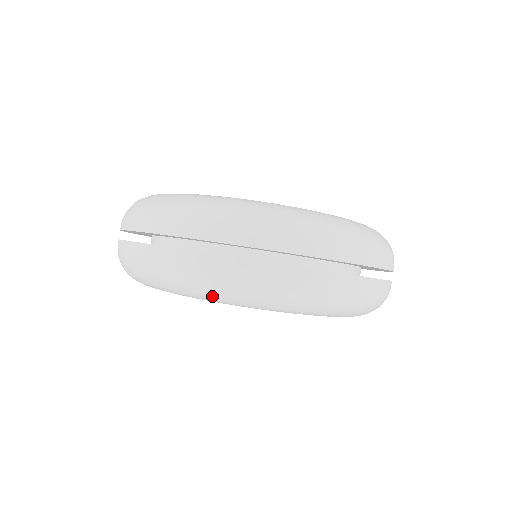
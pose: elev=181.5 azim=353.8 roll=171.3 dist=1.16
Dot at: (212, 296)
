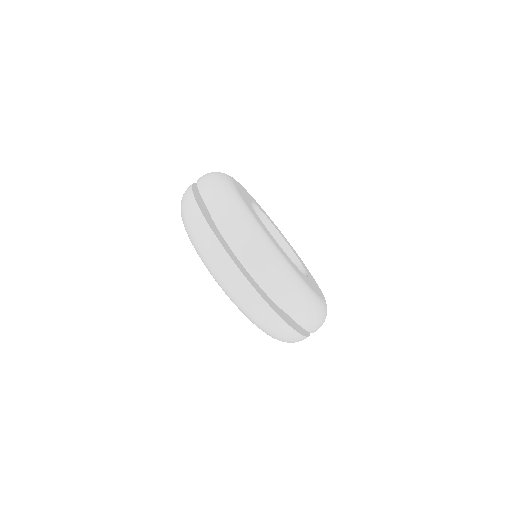
Dot at: (184, 224)
